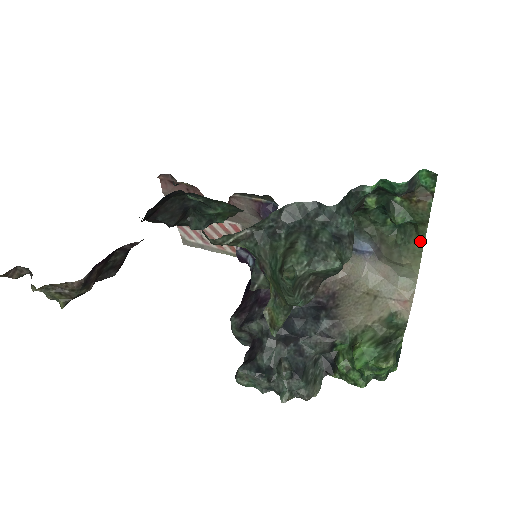
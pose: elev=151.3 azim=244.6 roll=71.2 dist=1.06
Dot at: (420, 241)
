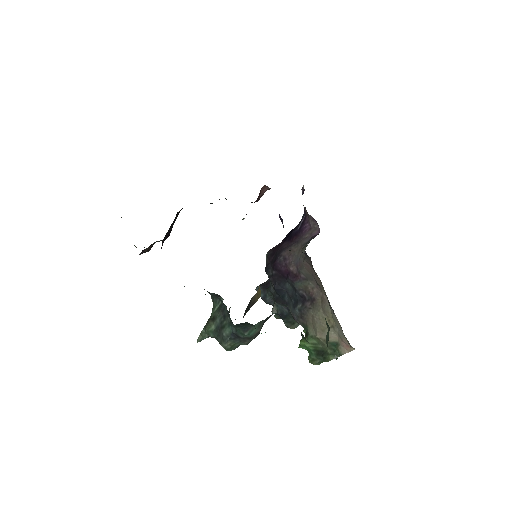
Dot at: occluded
